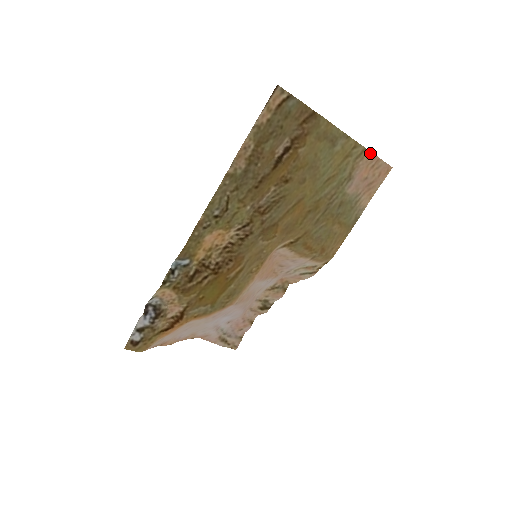
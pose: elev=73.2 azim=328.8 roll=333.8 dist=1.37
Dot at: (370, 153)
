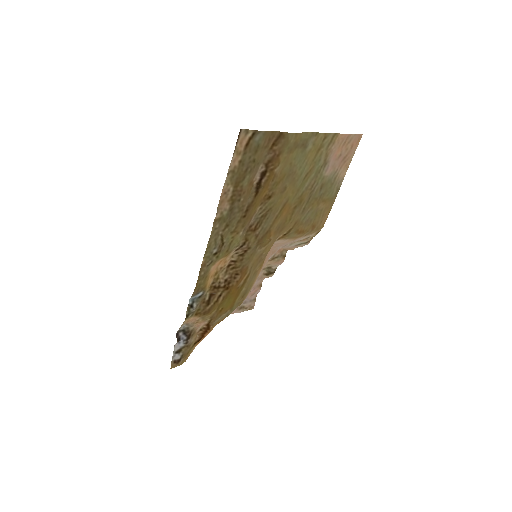
Dot at: (340, 135)
